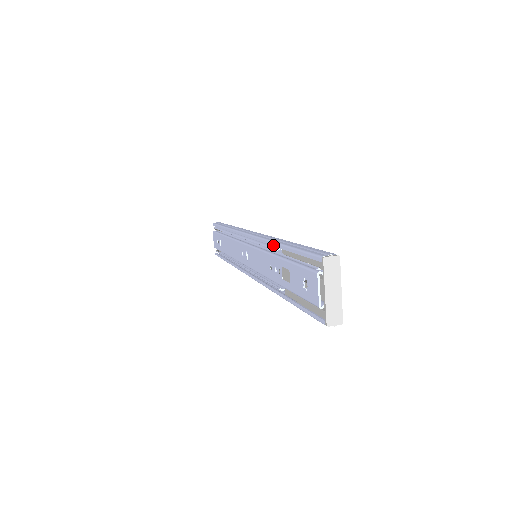
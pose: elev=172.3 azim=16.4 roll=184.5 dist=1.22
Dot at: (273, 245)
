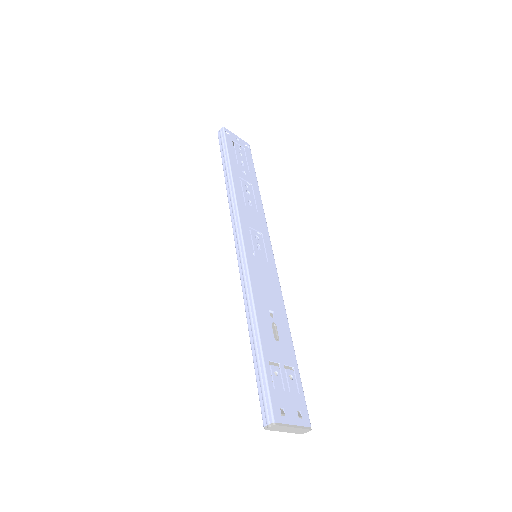
Dot at: (248, 320)
